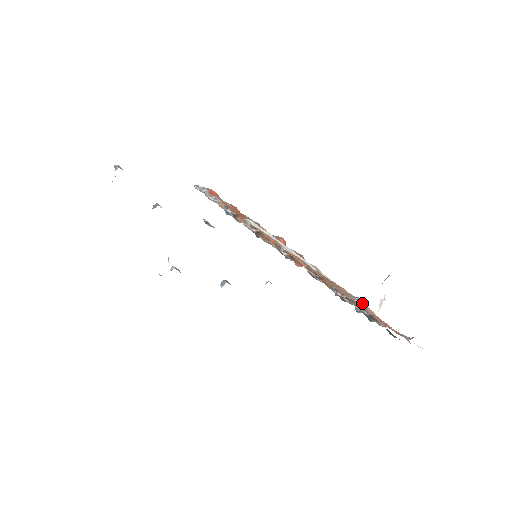
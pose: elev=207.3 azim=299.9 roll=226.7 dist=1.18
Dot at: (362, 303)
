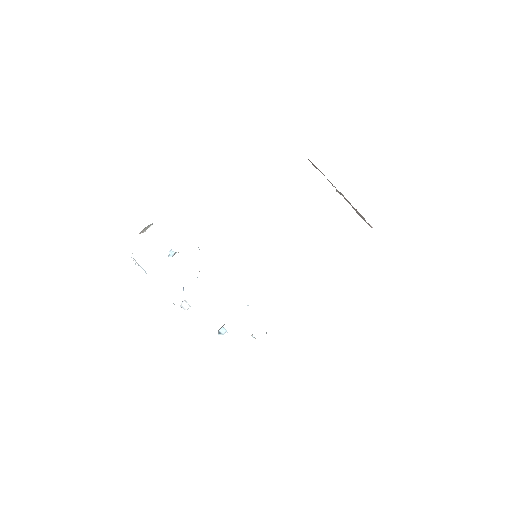
Dot at: occluded
